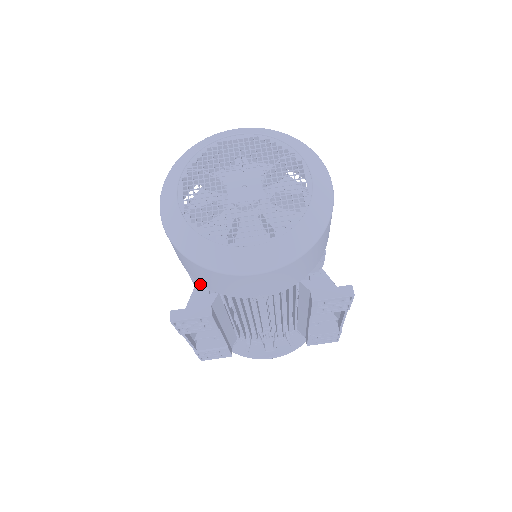
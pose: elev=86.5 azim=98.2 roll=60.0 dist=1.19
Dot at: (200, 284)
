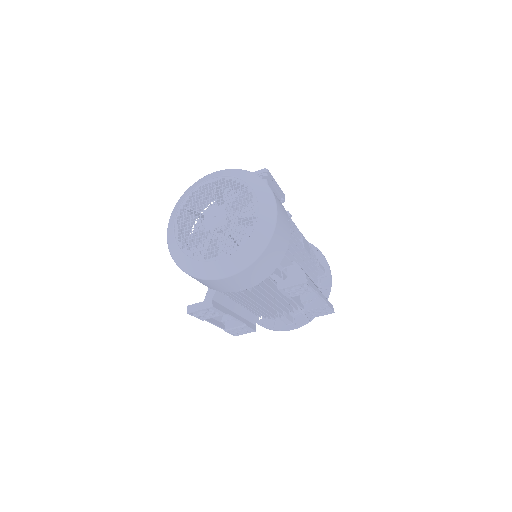
Dot at: occluded
